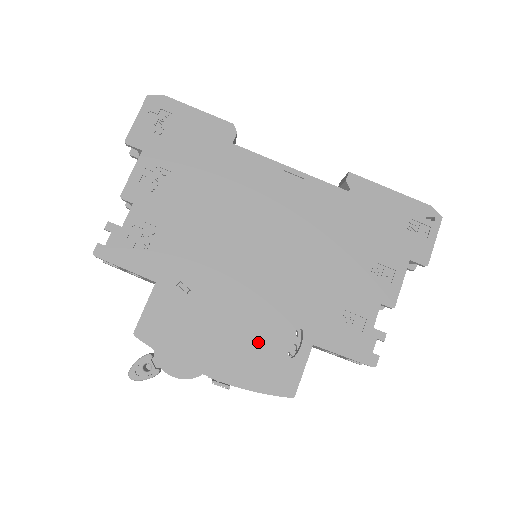
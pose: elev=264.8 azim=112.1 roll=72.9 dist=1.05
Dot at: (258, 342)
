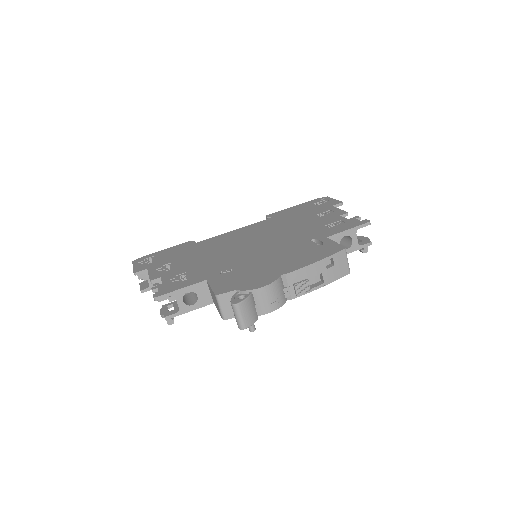
Dot at: (295, 254)
